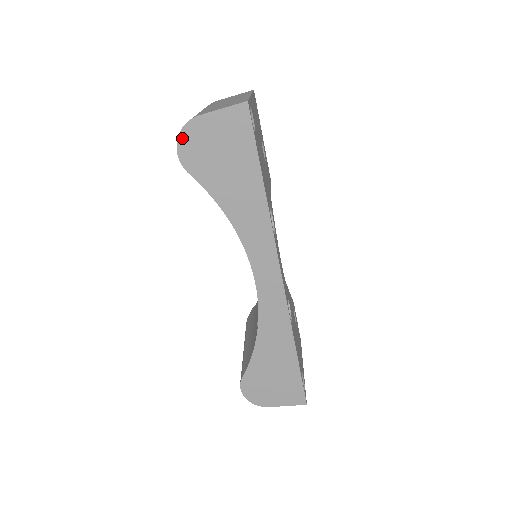
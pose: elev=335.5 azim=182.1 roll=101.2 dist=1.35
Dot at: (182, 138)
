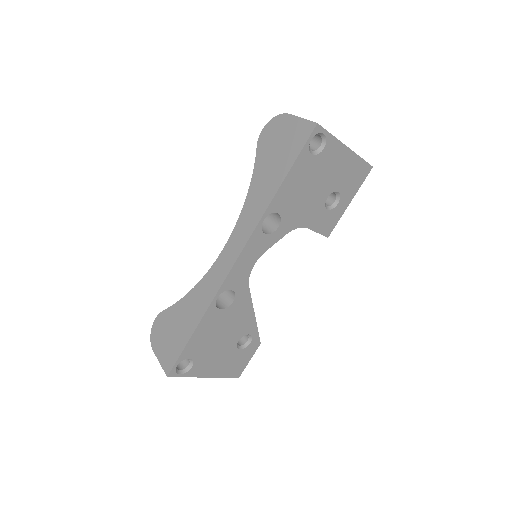
Dot at: (272, 121)
